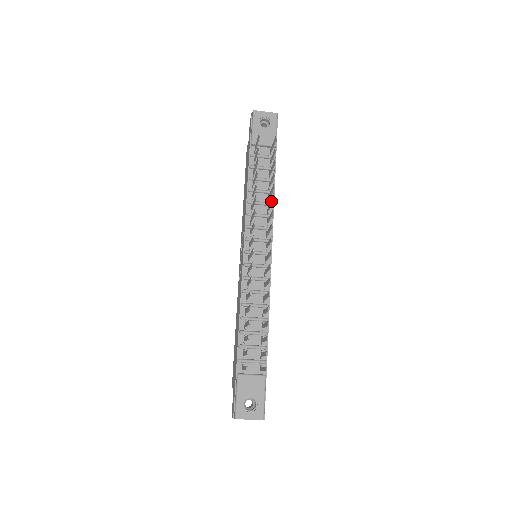
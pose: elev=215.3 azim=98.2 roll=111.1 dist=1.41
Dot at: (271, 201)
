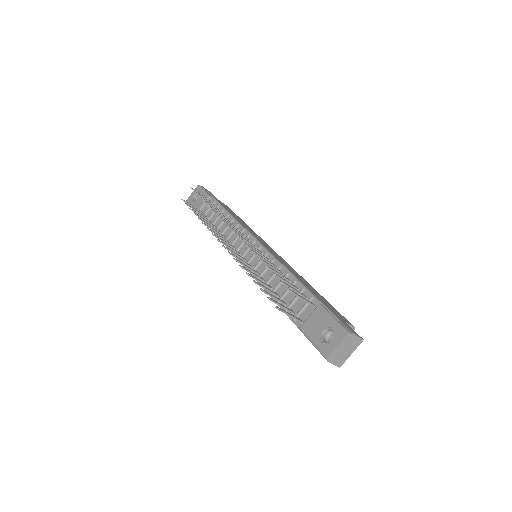
Dot at: occluded
